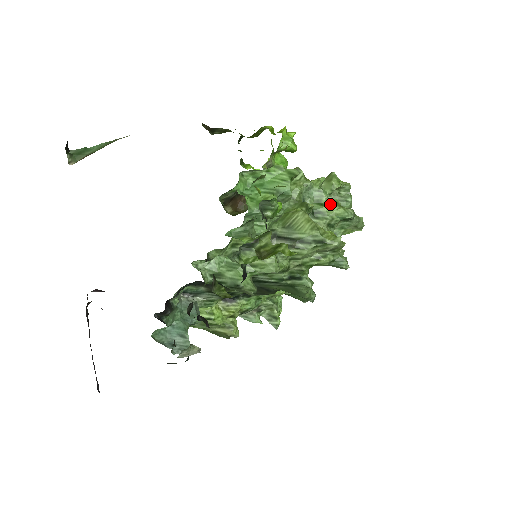
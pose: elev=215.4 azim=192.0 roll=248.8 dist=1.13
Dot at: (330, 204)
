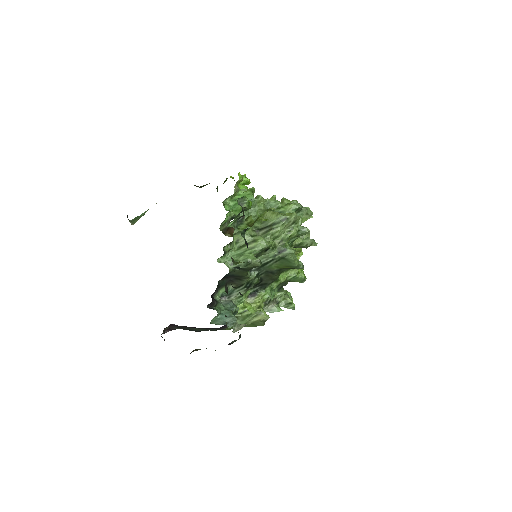
Dot at: (284, 206)
